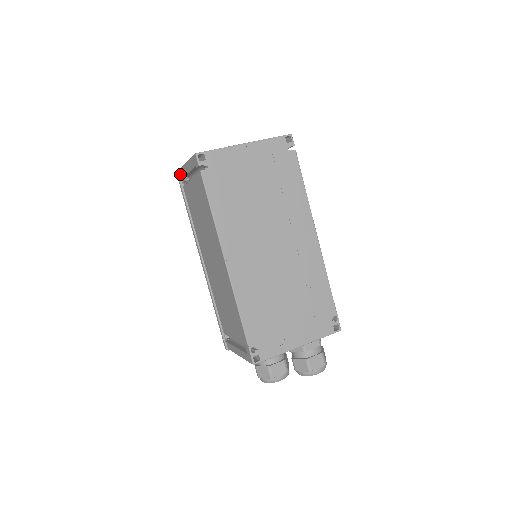
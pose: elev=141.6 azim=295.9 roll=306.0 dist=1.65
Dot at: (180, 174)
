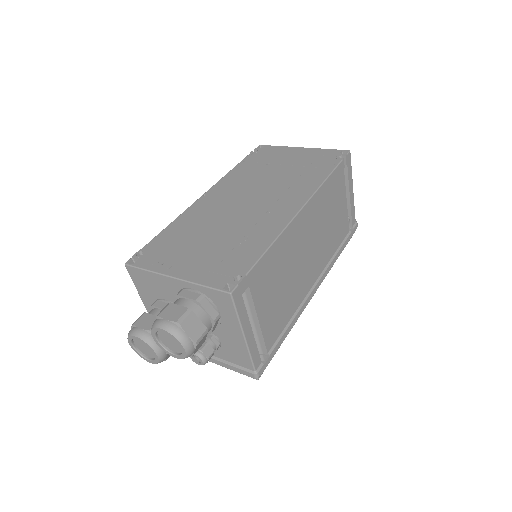
Dot at: occluded
